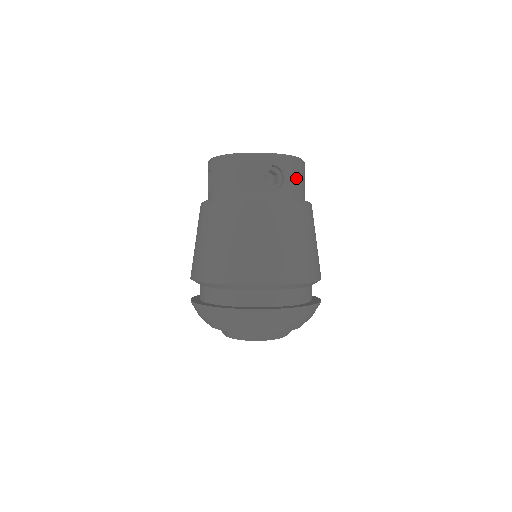
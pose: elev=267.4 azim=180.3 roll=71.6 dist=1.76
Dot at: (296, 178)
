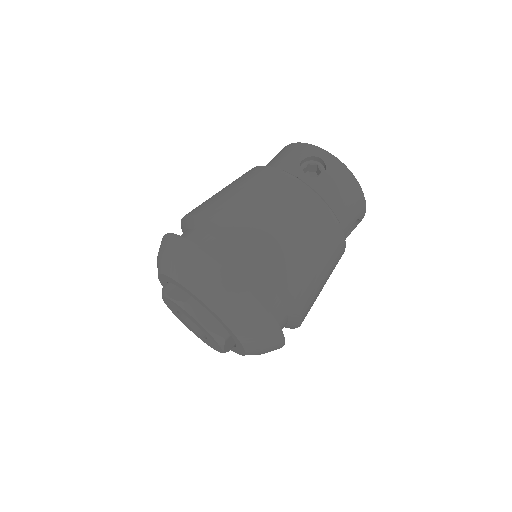
Dot at: (338, 187)
